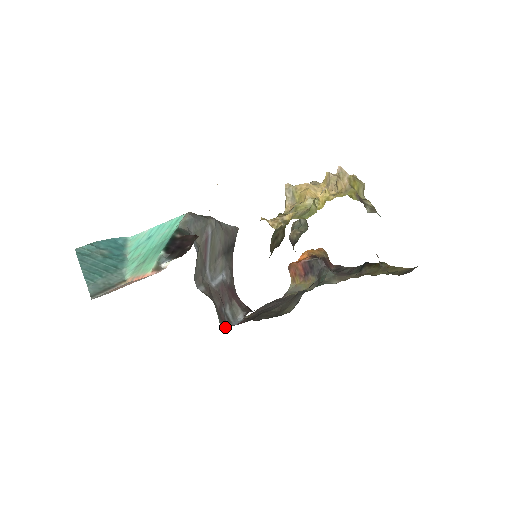
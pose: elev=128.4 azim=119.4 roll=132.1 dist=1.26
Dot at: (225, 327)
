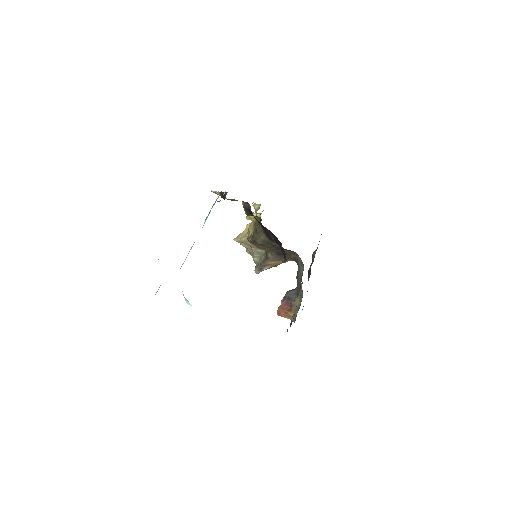
Dot at: occluded
